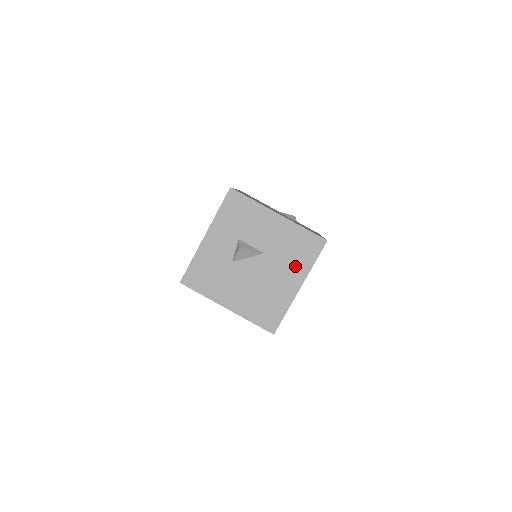
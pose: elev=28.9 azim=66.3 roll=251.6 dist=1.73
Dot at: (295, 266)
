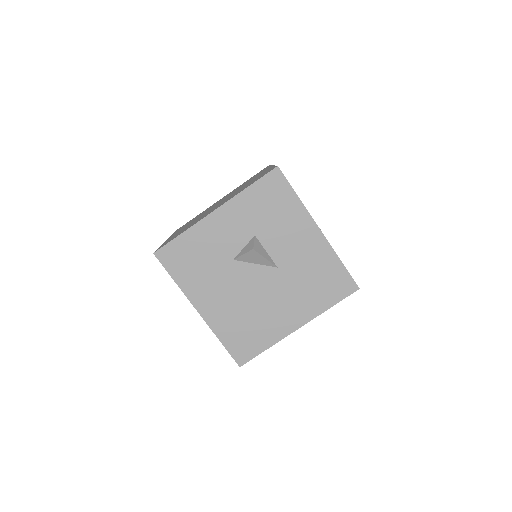
Dot at: (306, 300)
